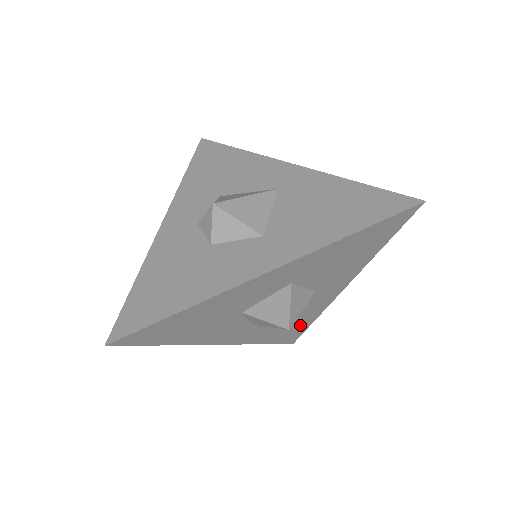
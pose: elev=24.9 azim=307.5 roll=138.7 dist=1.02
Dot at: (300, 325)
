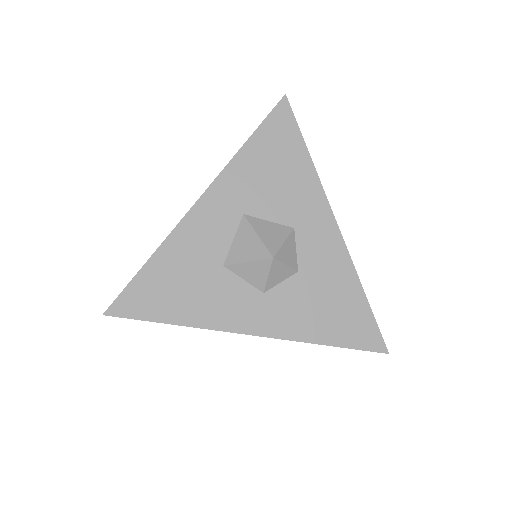
Dot at: (348, 302)
